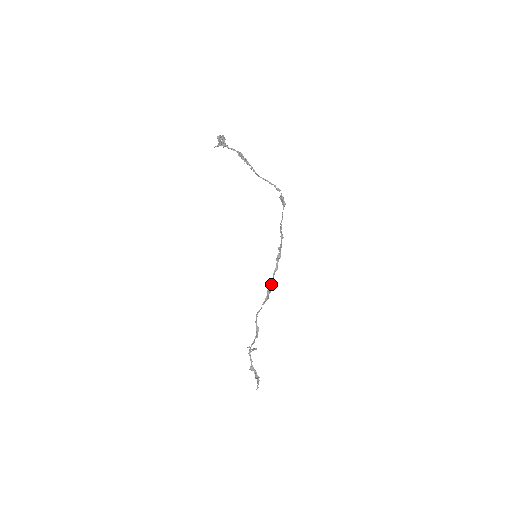
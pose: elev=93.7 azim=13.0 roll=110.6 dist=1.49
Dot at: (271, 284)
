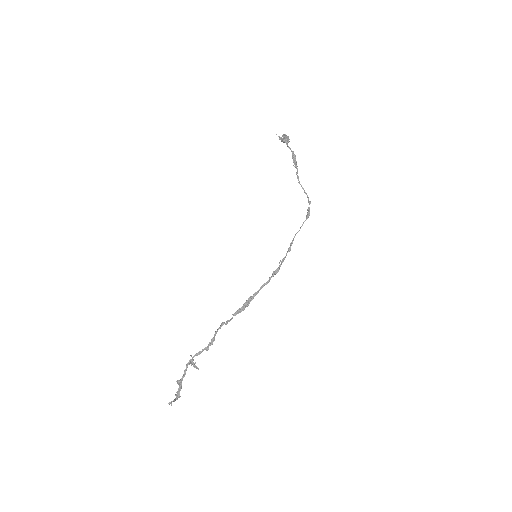
Dot at: occluded
